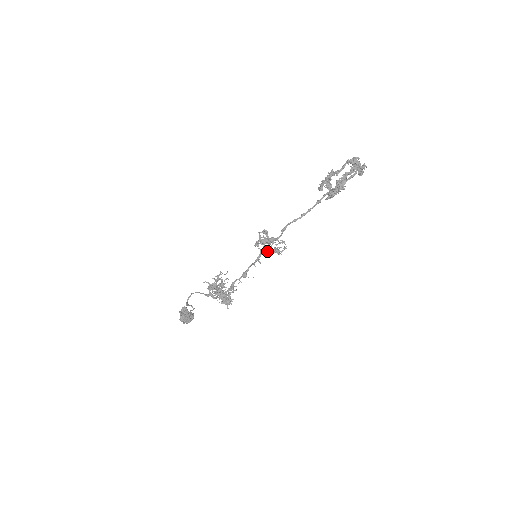
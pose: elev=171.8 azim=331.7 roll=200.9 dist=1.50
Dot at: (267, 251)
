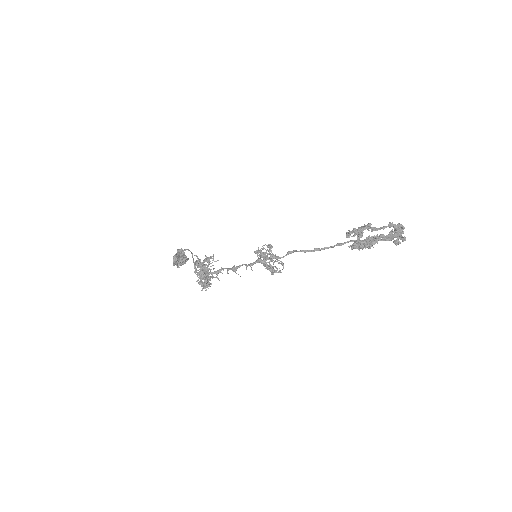
Dot at: (263, 263)
